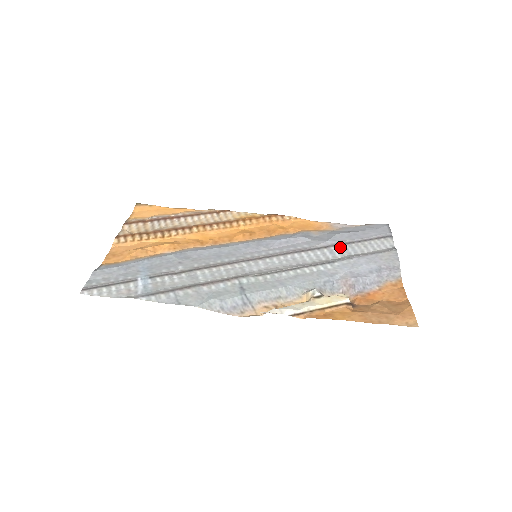
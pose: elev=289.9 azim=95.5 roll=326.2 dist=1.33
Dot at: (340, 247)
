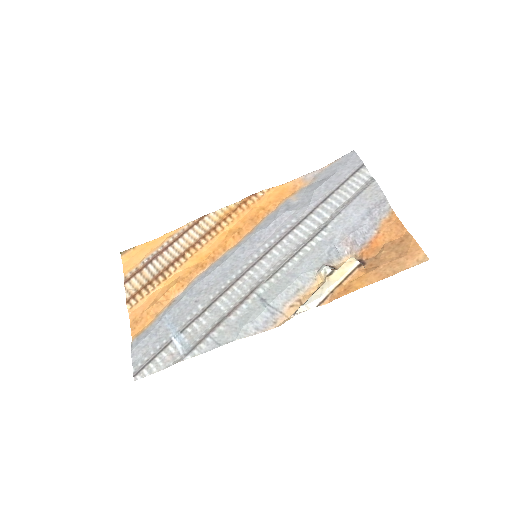
Dot at: (324, 205)
